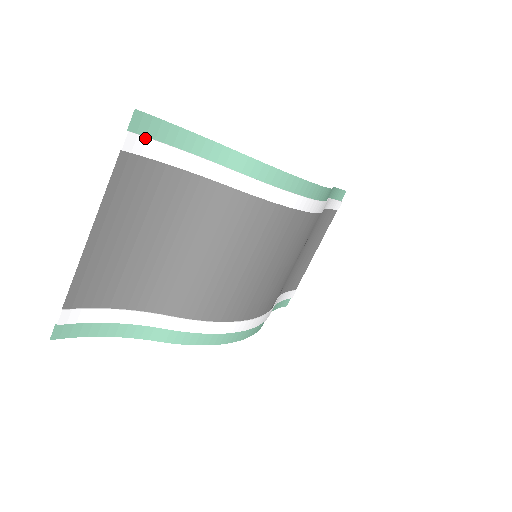
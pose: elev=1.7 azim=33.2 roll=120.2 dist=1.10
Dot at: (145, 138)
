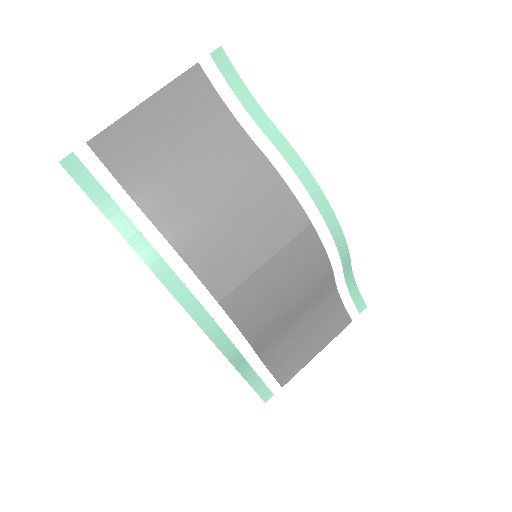
Dot at: (218, 69)
